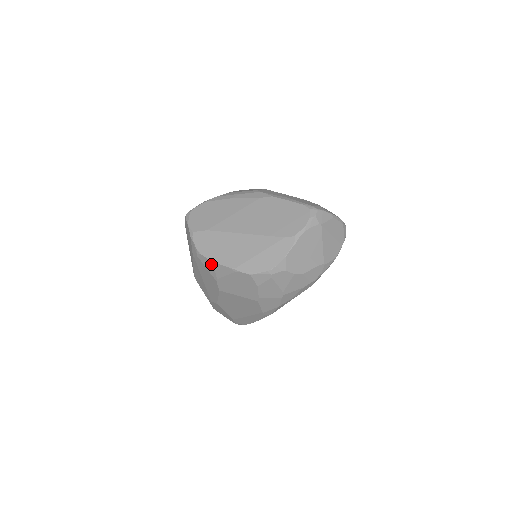
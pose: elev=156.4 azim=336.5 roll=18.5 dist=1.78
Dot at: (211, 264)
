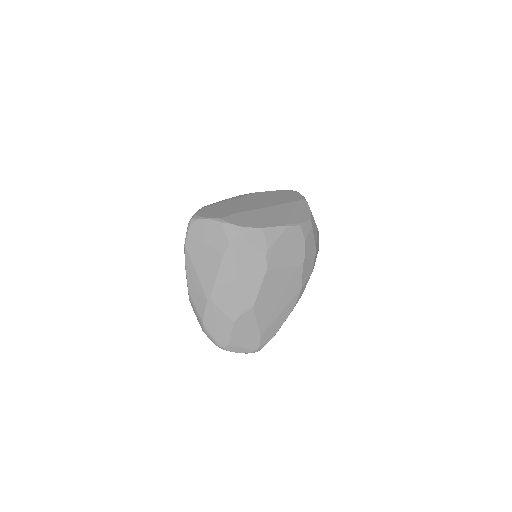
Dot at: (261, 232)
